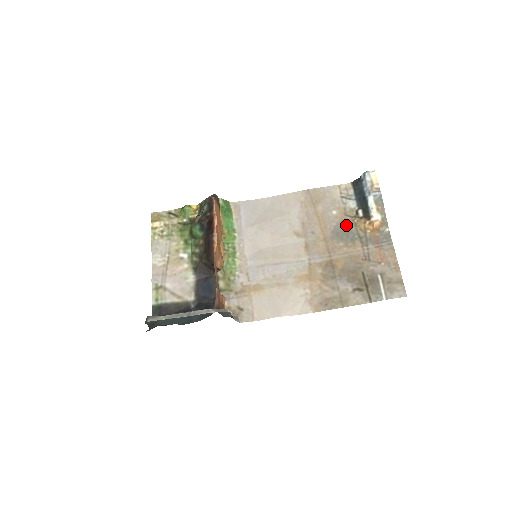
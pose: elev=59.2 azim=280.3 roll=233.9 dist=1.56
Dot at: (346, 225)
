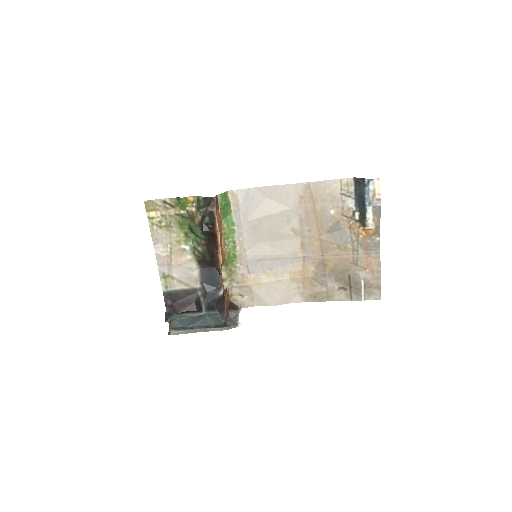
Dot at: (341, 226)
